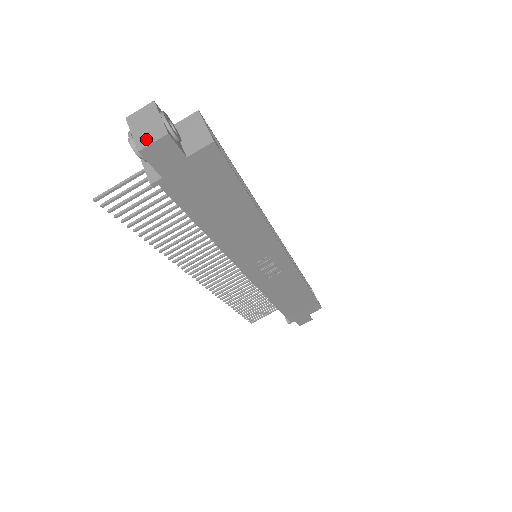
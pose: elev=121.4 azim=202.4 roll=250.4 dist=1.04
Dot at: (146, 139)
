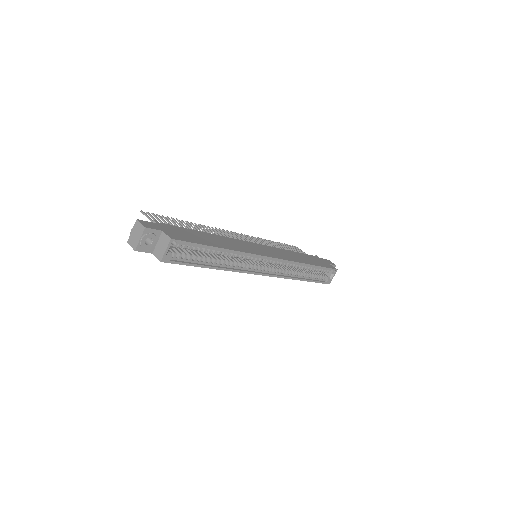
Dot at: (131, 241)
